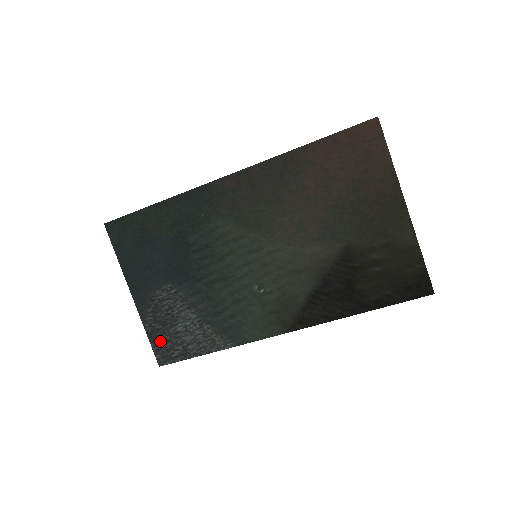
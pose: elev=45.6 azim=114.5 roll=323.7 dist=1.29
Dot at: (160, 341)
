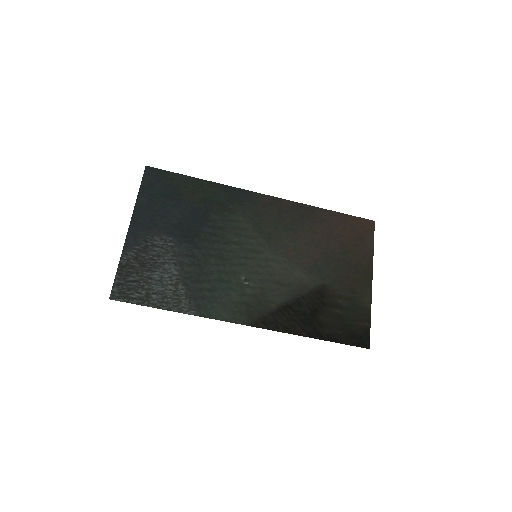
Dot at: (128, 277)
